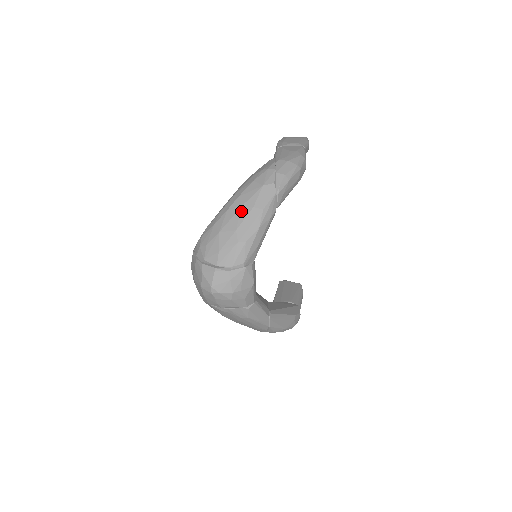
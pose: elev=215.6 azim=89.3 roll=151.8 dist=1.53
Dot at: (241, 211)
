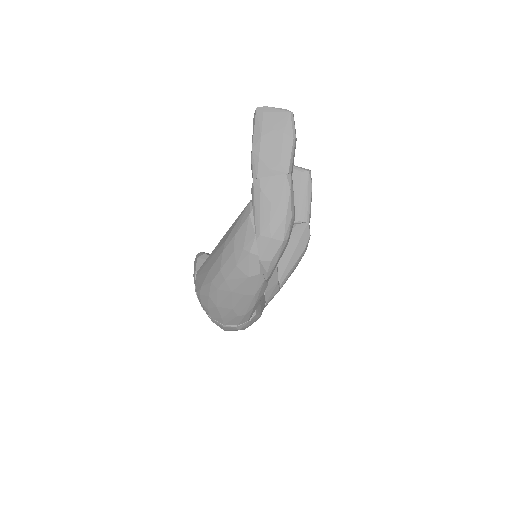
Dot at: (232, 296)
